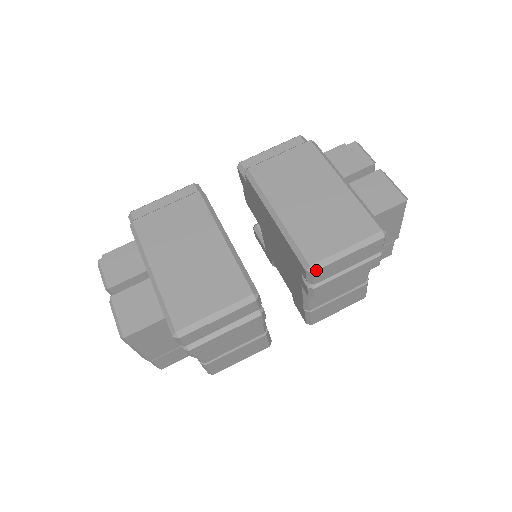
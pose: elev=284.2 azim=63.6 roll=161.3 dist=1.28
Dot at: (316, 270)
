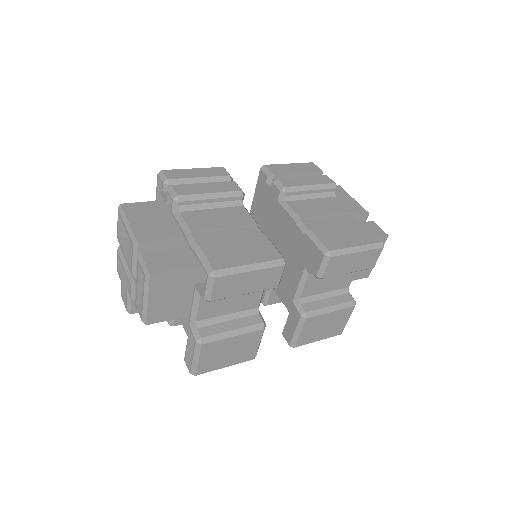
Dot at: (267, 165)
